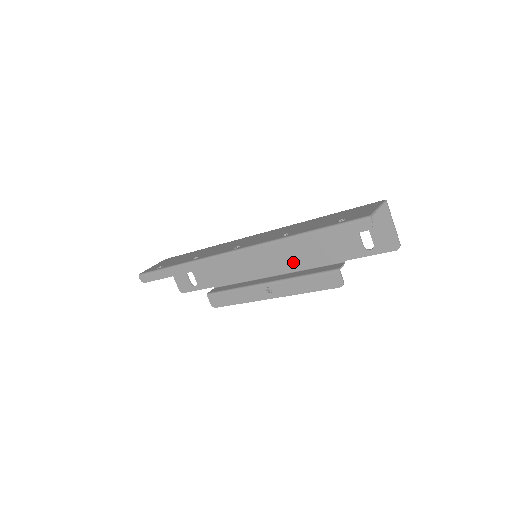
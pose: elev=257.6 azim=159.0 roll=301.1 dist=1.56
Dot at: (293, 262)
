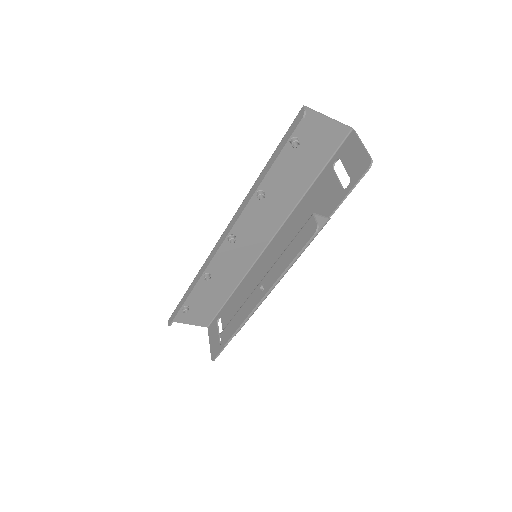
Dot at: occluded
